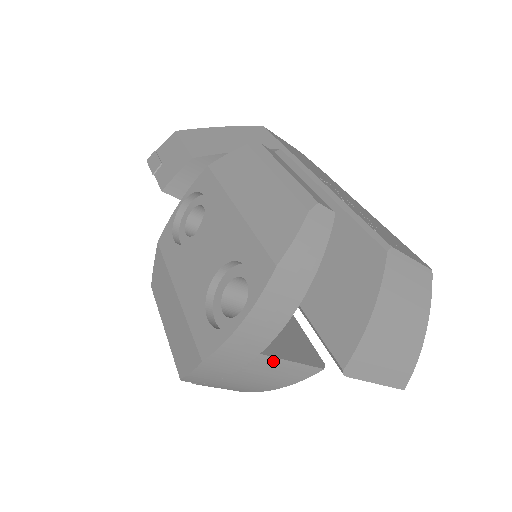
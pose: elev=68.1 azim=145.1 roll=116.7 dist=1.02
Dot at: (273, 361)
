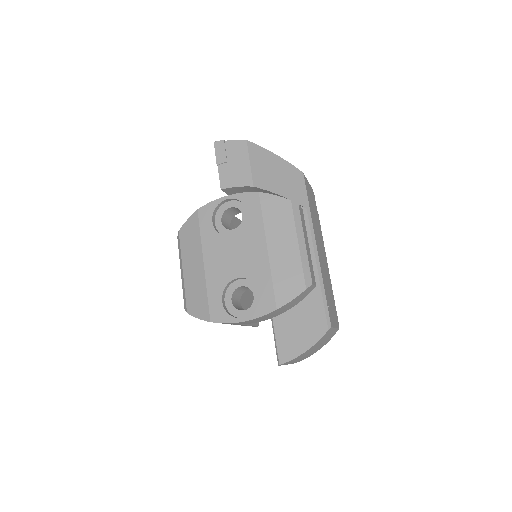
Dot at: occluded
